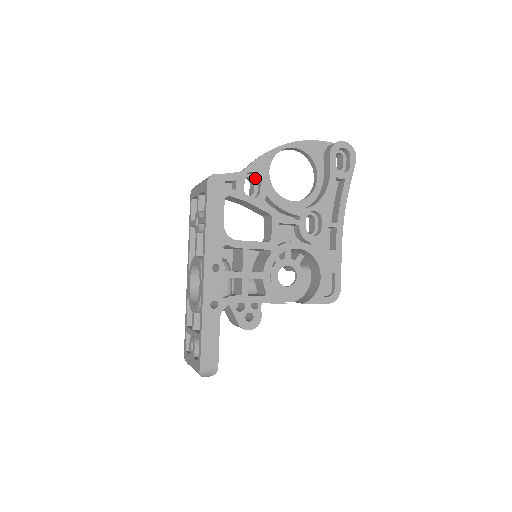
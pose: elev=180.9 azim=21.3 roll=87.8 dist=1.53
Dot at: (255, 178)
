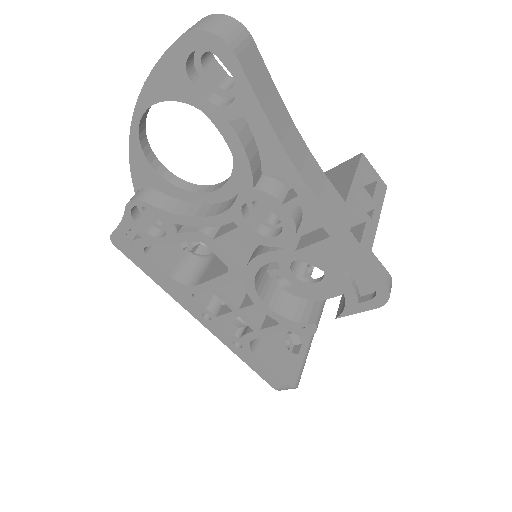
Dot at: occluded
